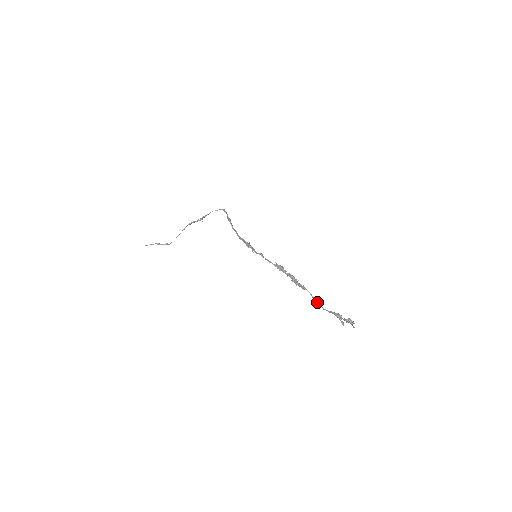
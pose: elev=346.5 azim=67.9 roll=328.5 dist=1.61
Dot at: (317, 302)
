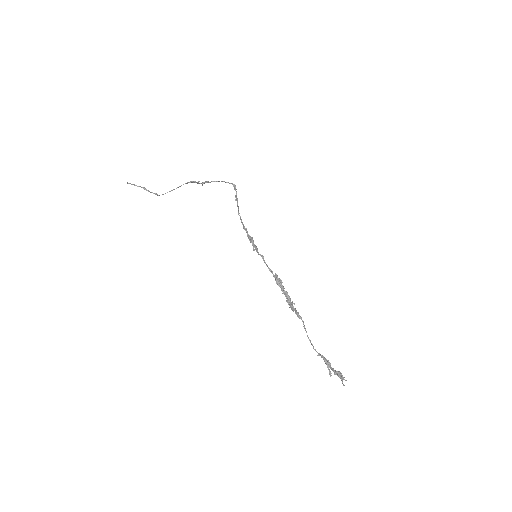
Dot at: occluded
